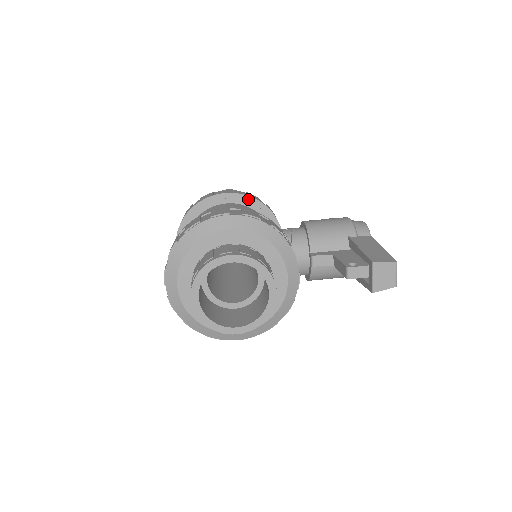
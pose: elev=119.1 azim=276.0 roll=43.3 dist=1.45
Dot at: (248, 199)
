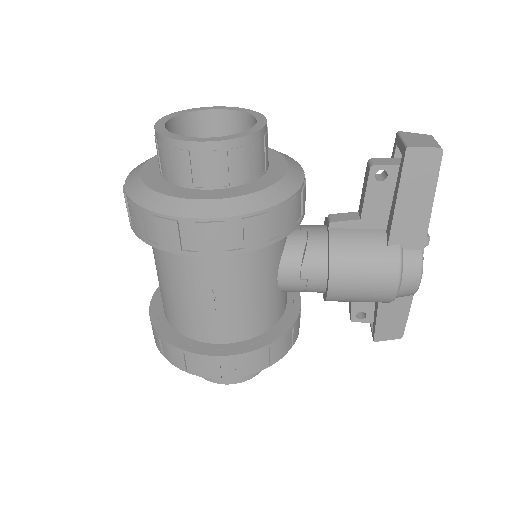
Dot at: occluded
